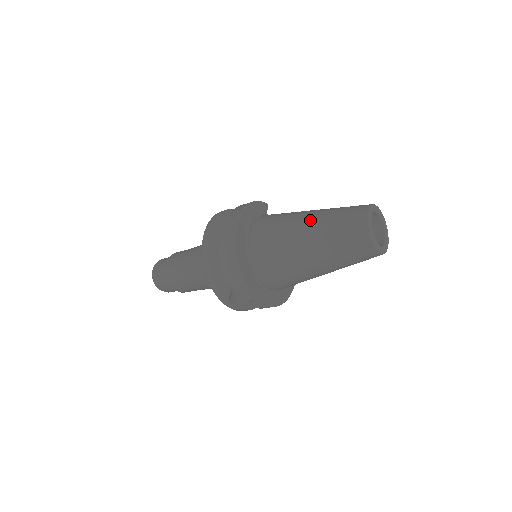
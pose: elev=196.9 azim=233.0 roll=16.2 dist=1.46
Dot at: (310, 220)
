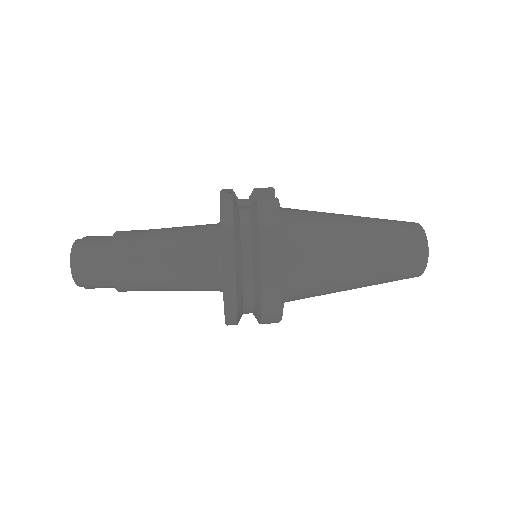
Dot at: (366, 263)
